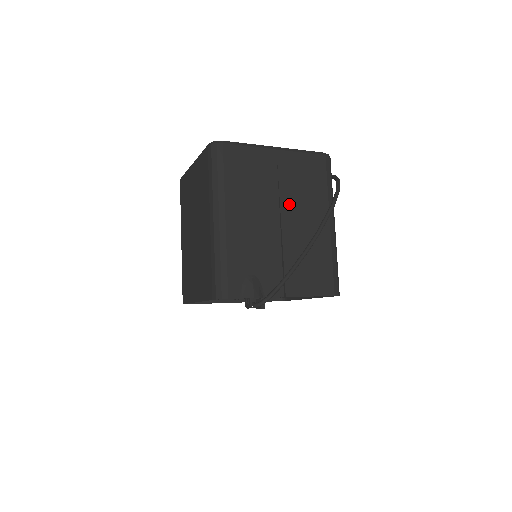
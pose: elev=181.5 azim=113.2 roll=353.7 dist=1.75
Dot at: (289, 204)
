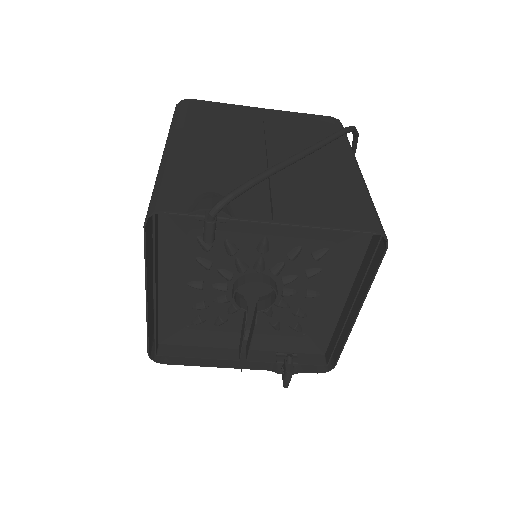
Dot at: (281, 143)
